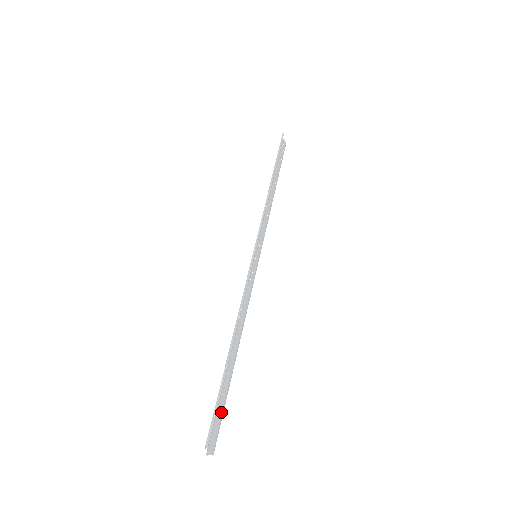
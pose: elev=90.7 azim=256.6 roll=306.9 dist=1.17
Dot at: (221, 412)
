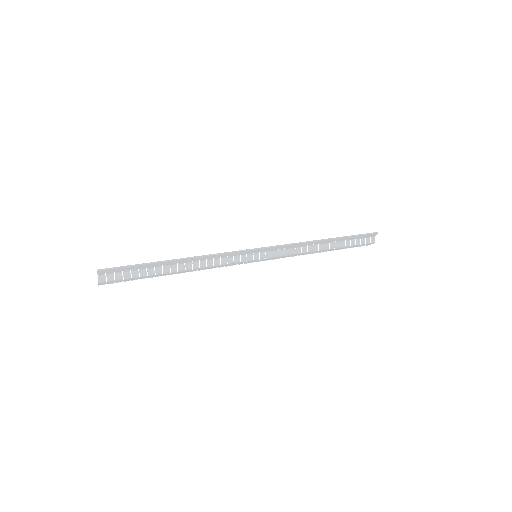
Dot at: (124, 270)
